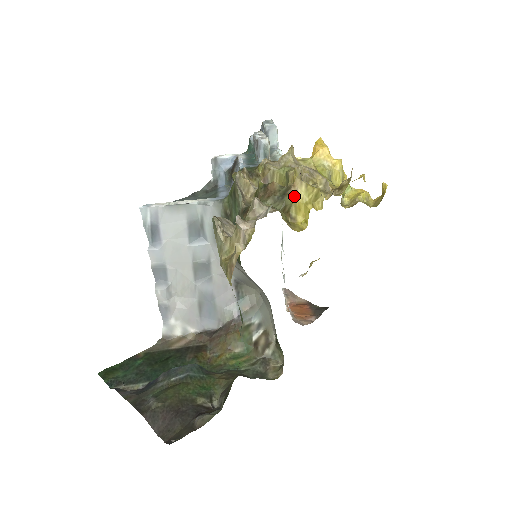
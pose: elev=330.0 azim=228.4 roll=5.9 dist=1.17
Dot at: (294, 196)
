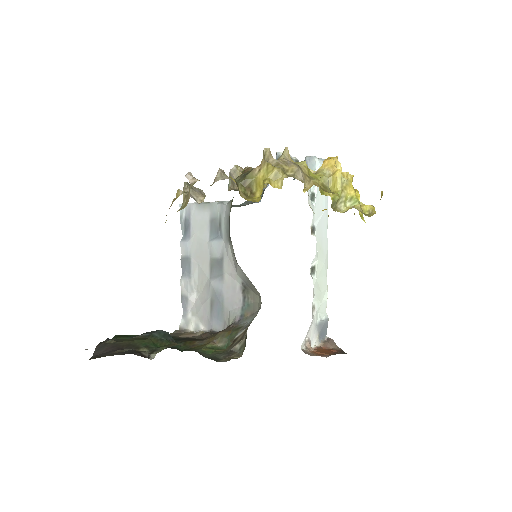
Dot at: (257, 174)
